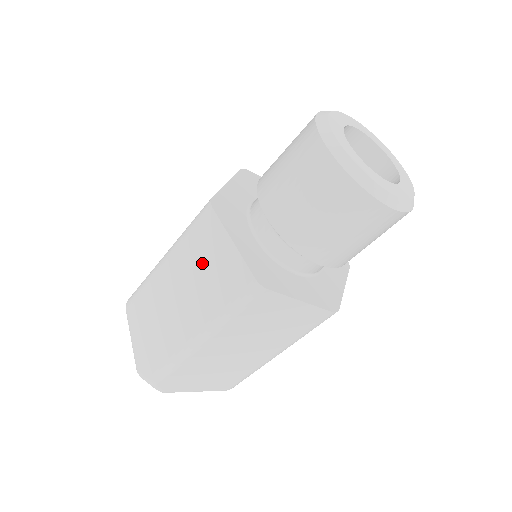
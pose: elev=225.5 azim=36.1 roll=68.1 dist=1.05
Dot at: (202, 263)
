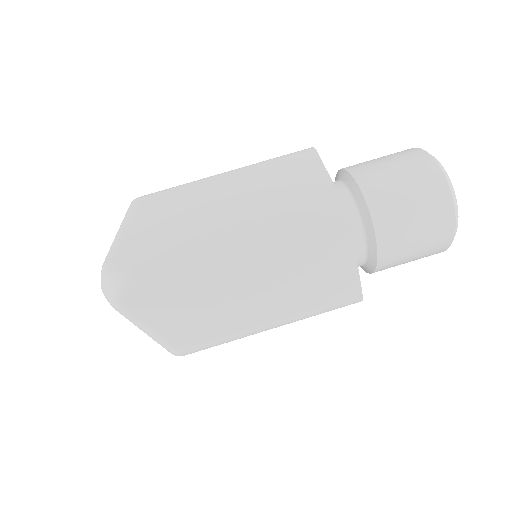
Dot at: (282, 183)
